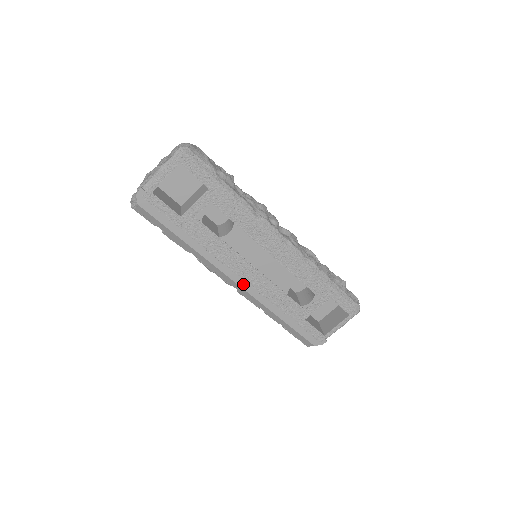
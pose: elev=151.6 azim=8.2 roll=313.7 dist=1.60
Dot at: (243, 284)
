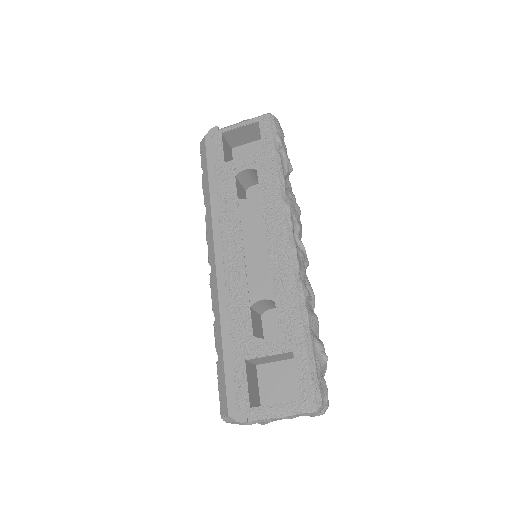
Dot at: (220, 261)
